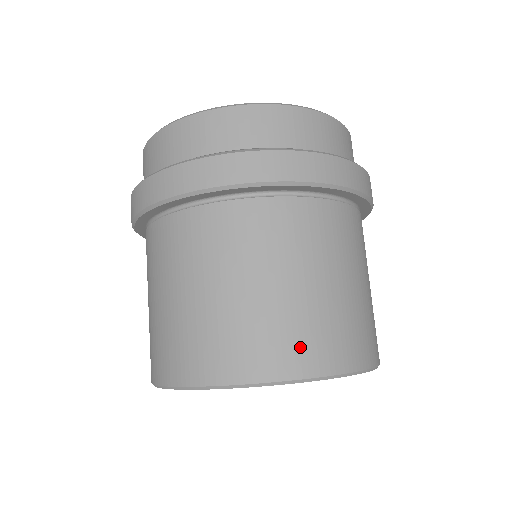
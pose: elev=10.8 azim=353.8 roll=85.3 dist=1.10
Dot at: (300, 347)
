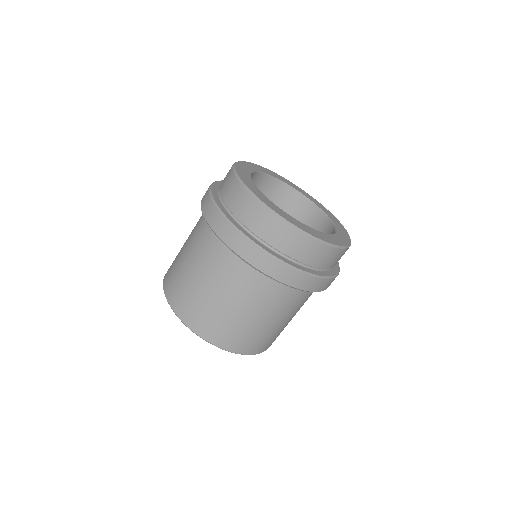
Dot at: (253, 345)
